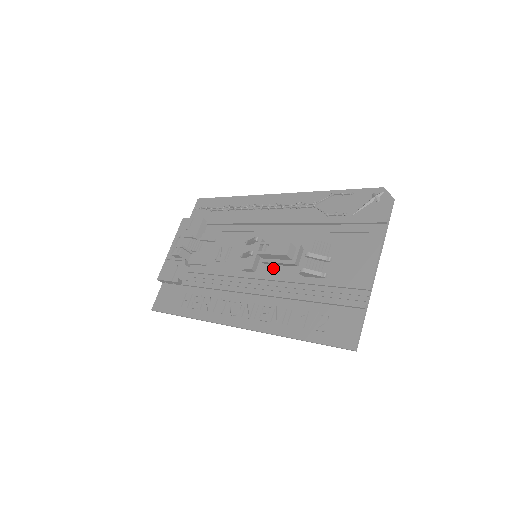
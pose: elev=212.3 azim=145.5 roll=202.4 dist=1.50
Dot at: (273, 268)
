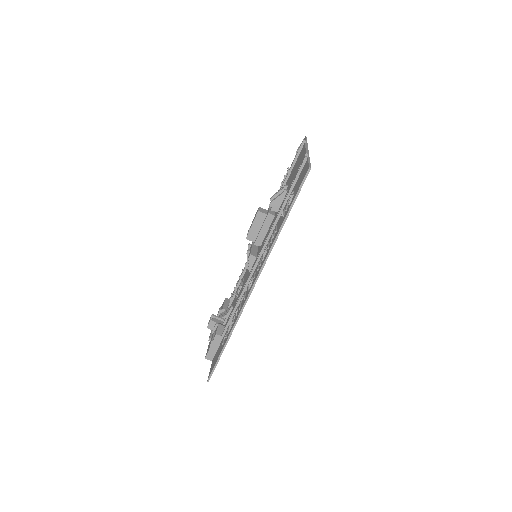
Dot at: (264, 239)
